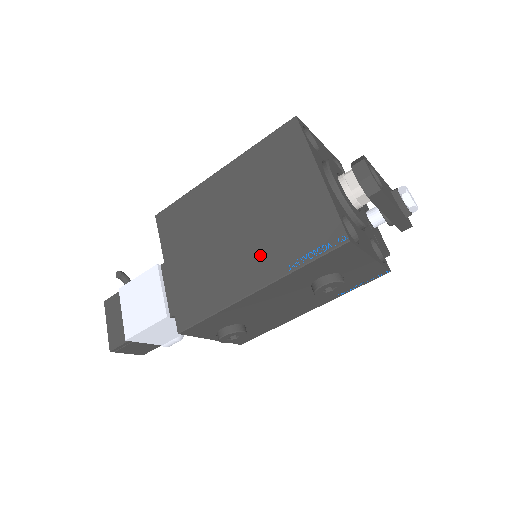
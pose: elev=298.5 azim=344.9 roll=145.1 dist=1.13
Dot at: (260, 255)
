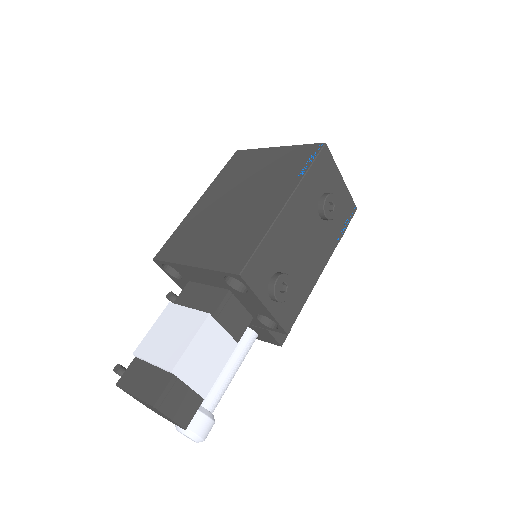
Dot at: (271, 192)
